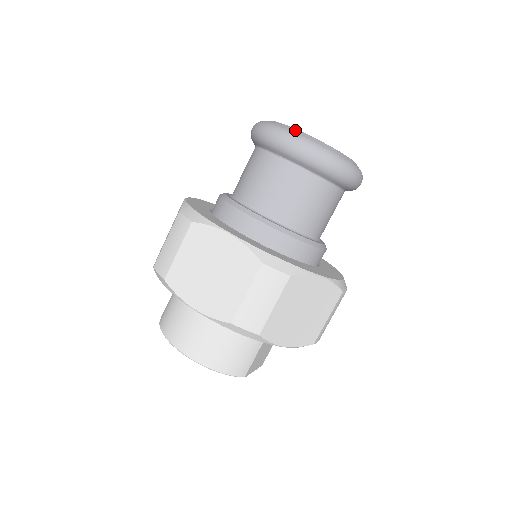
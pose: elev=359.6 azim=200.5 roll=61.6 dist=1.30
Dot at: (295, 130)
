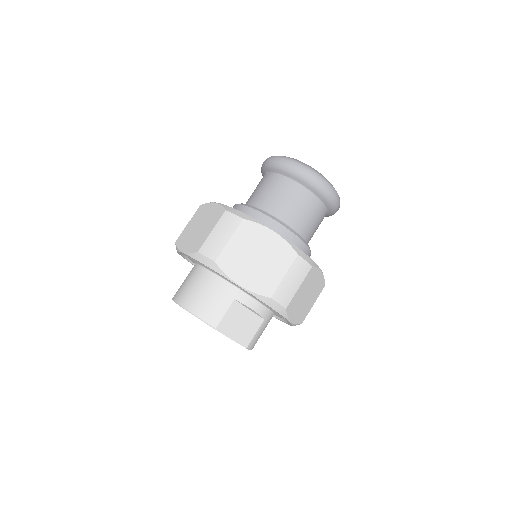
Dot at: occluded
